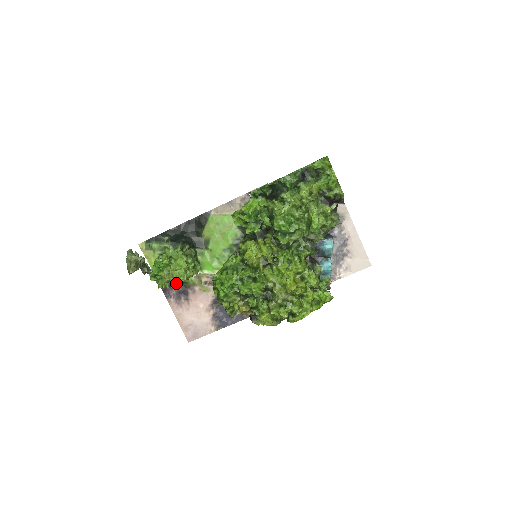
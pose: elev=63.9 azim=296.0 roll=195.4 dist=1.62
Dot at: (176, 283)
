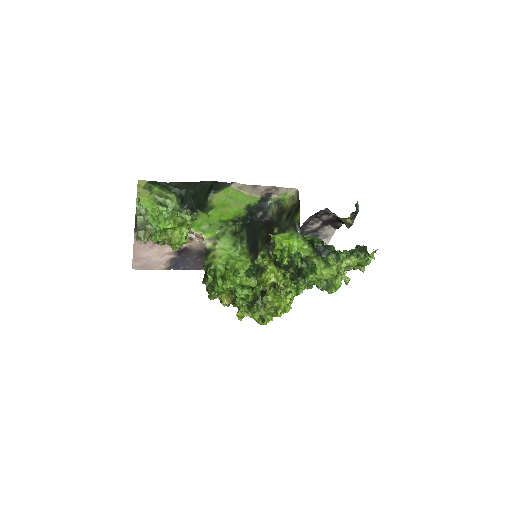
Dot at: occluded
